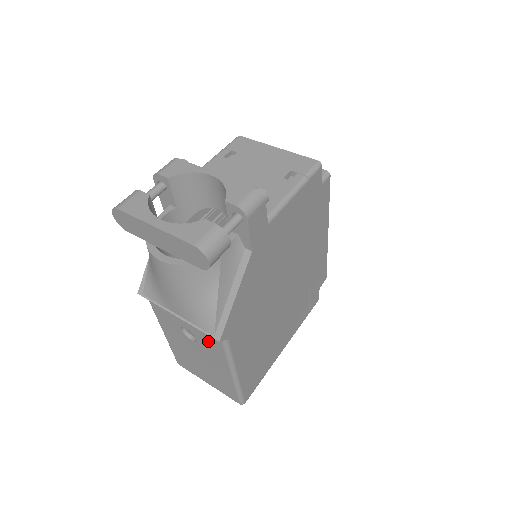
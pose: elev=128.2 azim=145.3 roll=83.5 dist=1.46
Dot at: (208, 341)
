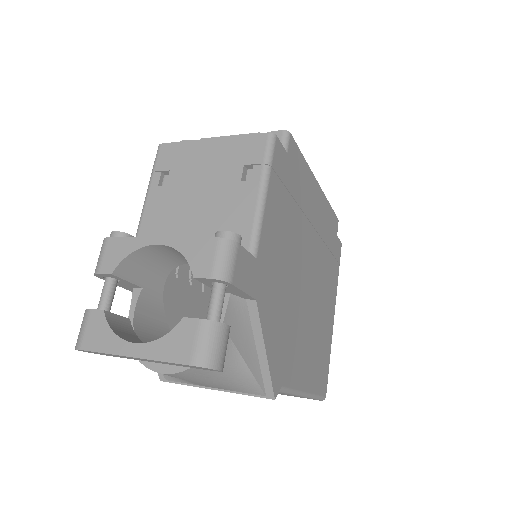
Dot at: occluded
